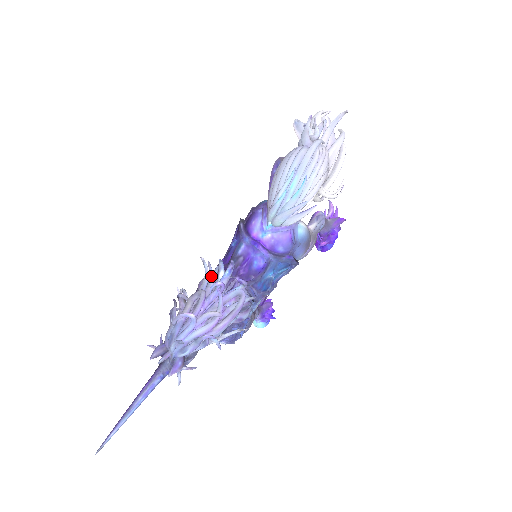
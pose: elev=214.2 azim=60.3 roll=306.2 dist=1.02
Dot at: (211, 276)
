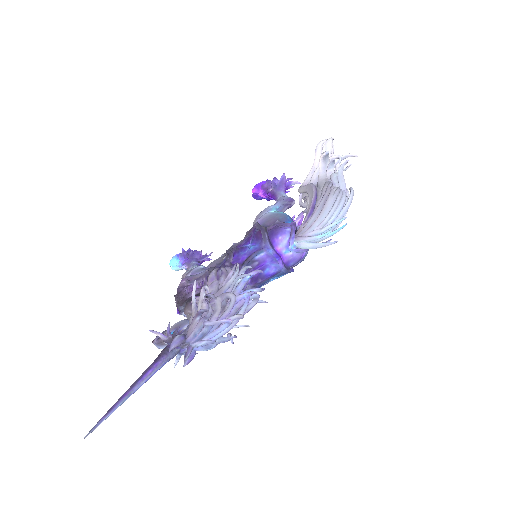
Dot at: (235, 278)
